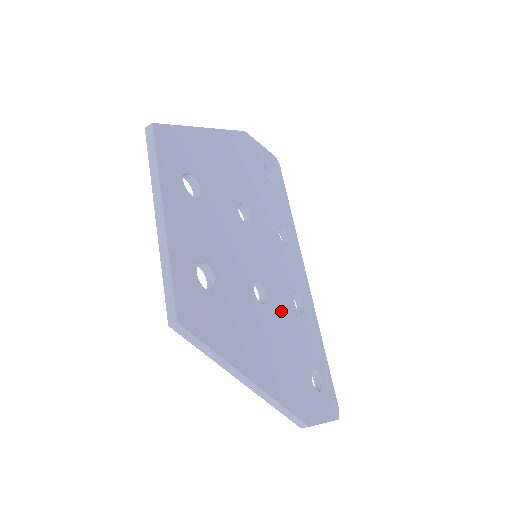
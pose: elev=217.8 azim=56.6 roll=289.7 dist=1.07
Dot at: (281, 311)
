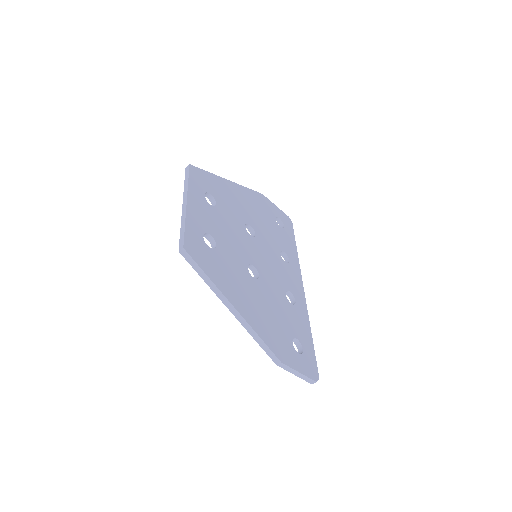
Dot at: (271, 291)
